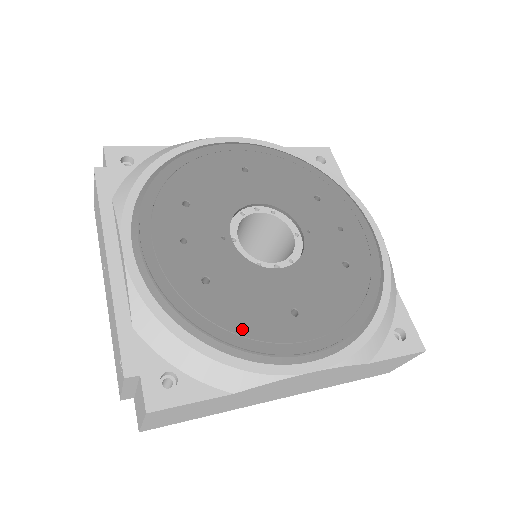
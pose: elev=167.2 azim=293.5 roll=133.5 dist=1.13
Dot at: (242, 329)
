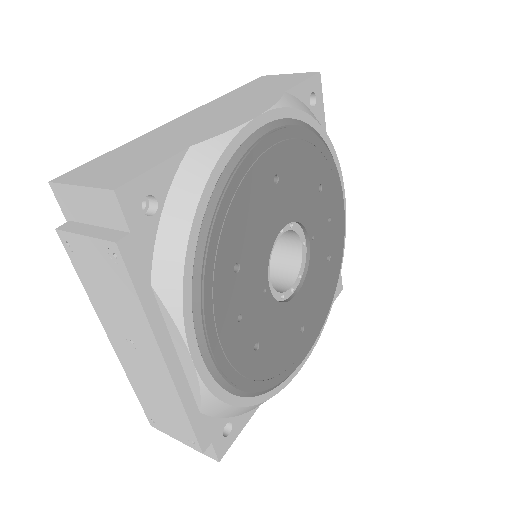
Dot at: (278, 370)
